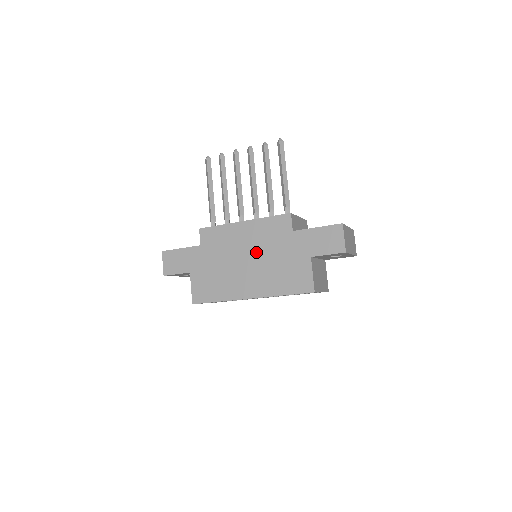
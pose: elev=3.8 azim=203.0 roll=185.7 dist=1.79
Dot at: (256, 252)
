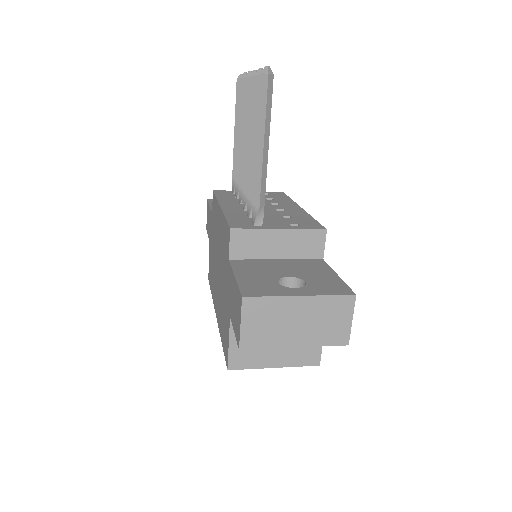
Dot at: (220, 260)
